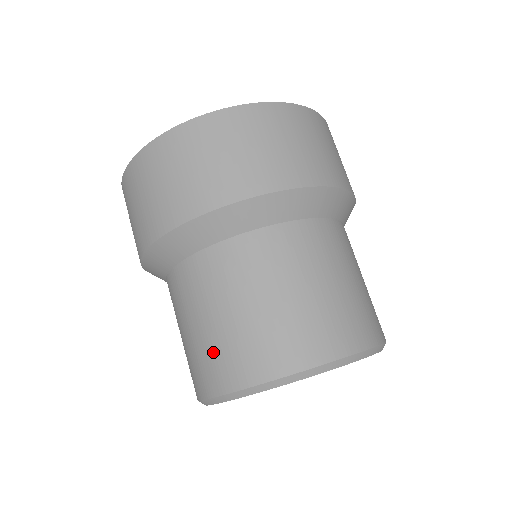
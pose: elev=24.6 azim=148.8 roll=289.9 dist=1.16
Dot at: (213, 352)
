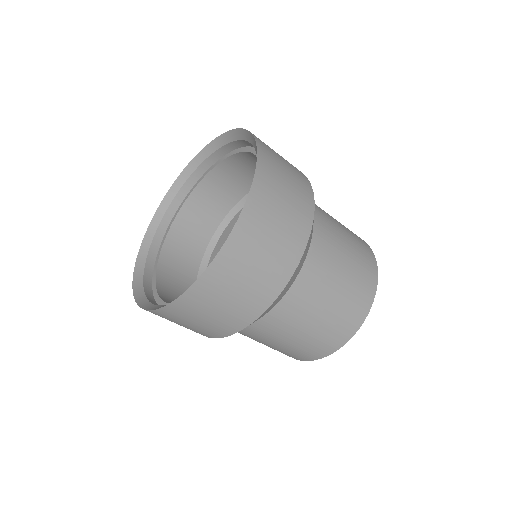
Dot at: occluded
